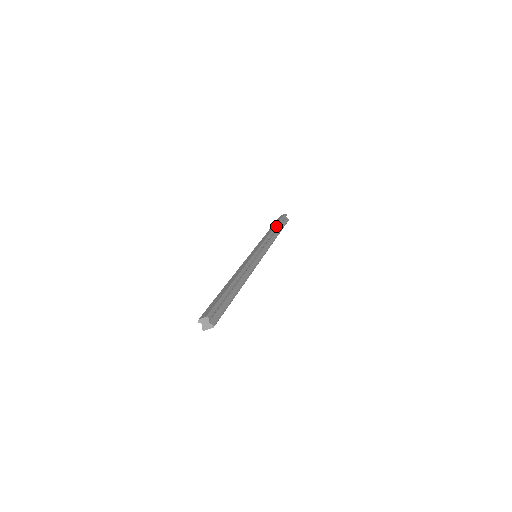
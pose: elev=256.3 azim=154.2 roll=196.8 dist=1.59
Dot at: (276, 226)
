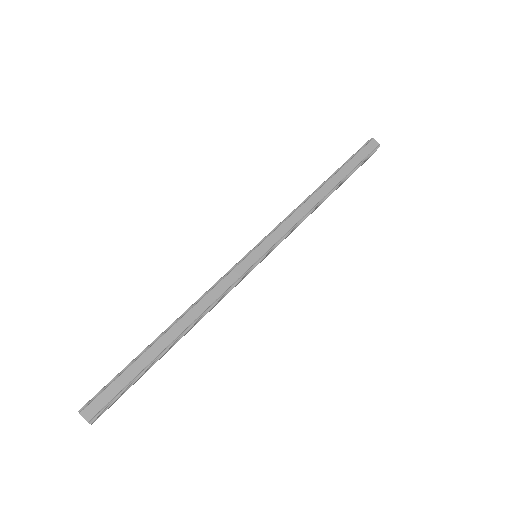
Dot at: (339, 184)
